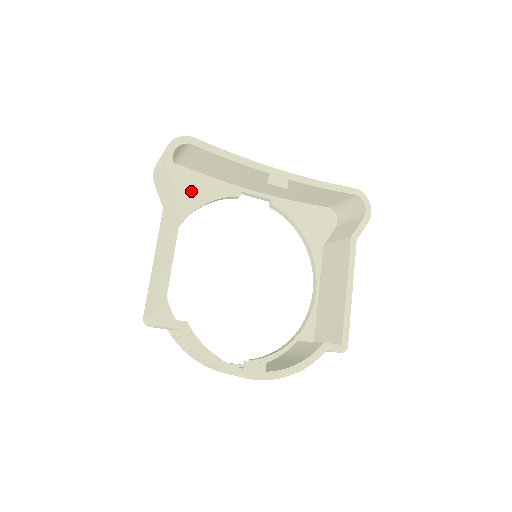
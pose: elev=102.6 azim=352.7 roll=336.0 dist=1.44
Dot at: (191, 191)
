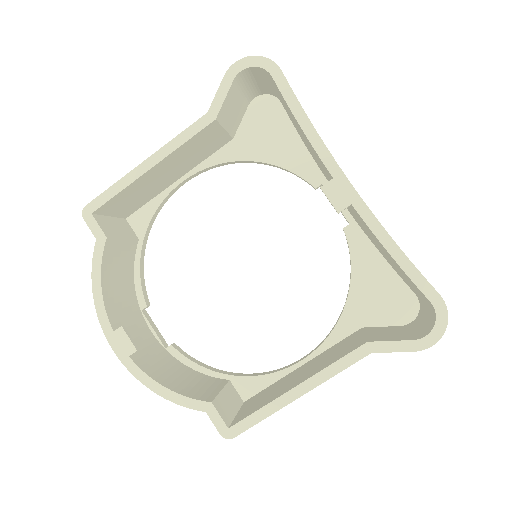
Dot at: (268, 139)
